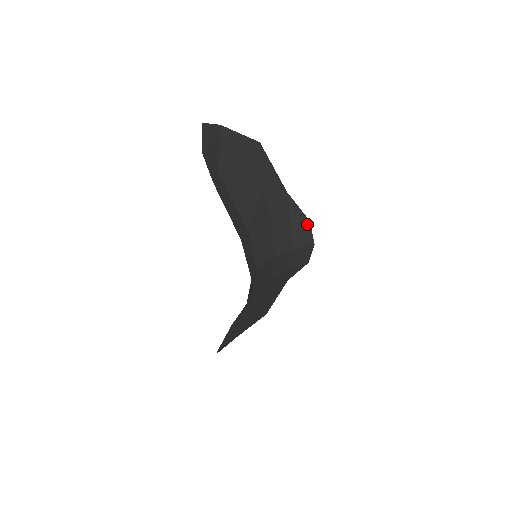
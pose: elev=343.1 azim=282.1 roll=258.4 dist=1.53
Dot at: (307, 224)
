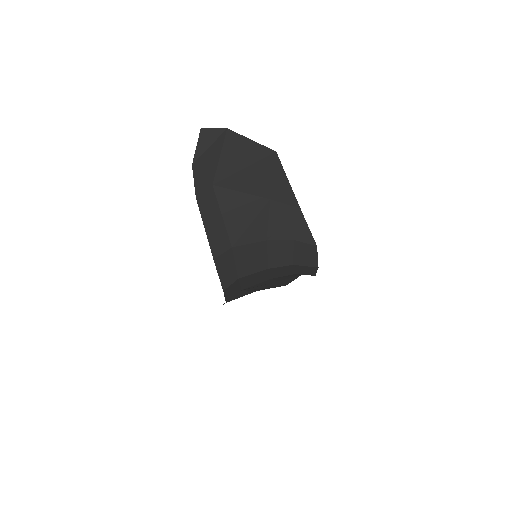
Dot at: (313, 248)
